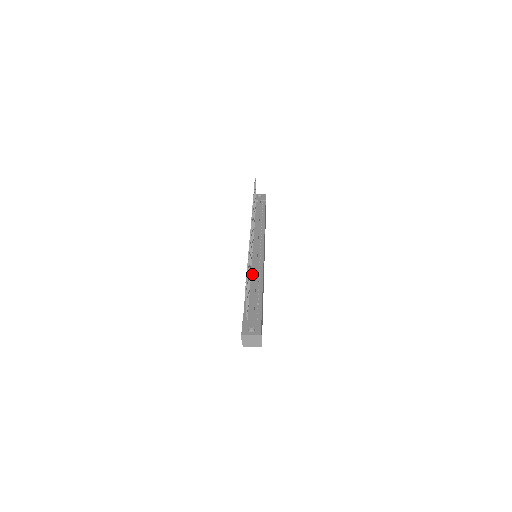
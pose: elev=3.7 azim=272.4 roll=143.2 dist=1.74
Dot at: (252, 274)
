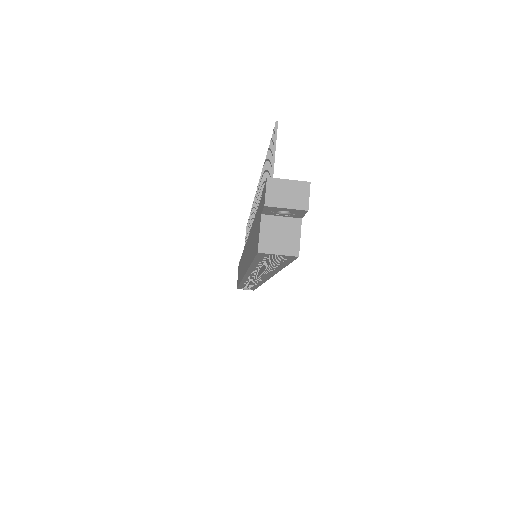
Dot at: occluded
